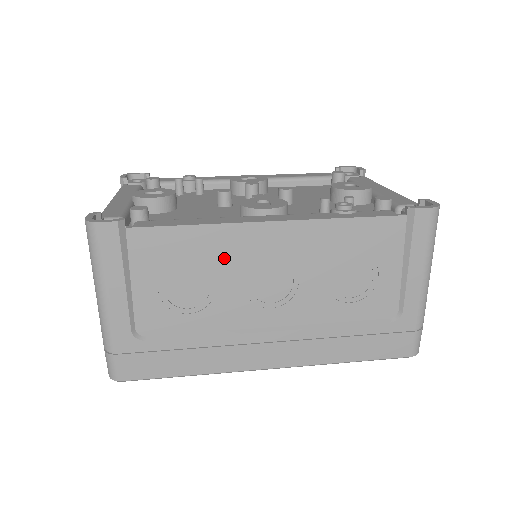
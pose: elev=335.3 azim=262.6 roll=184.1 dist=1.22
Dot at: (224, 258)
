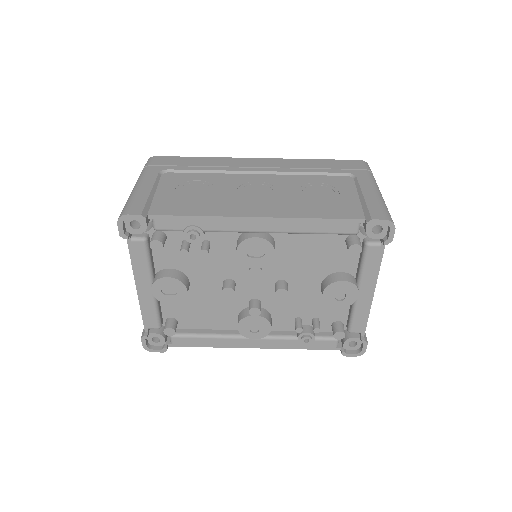
Dot at: occluded
